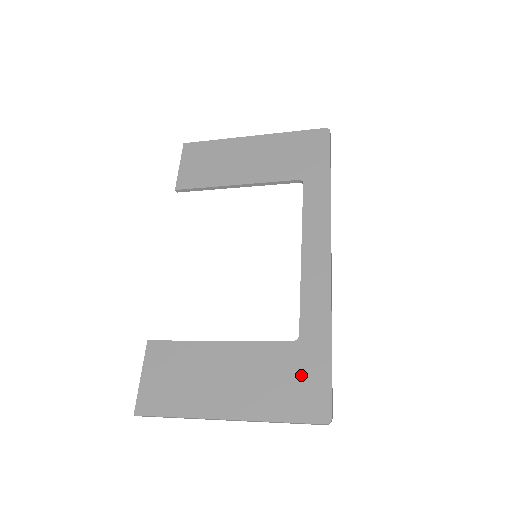
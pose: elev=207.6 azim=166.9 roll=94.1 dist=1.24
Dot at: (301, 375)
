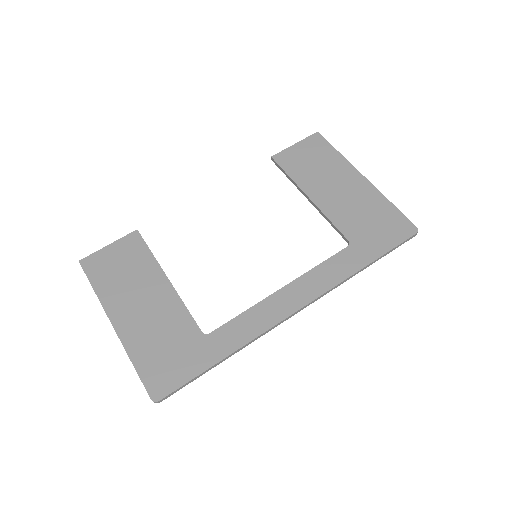
Dot at: (178, 356)
